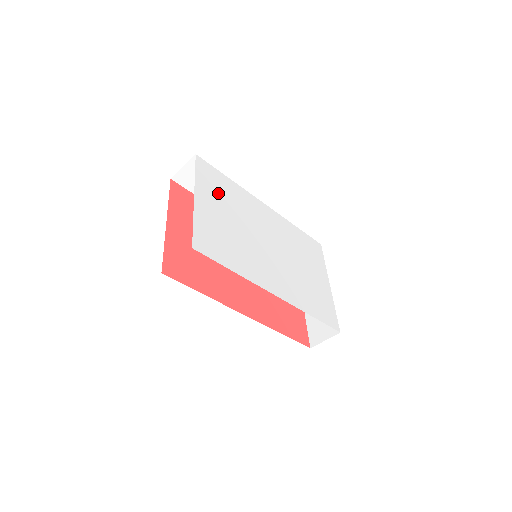
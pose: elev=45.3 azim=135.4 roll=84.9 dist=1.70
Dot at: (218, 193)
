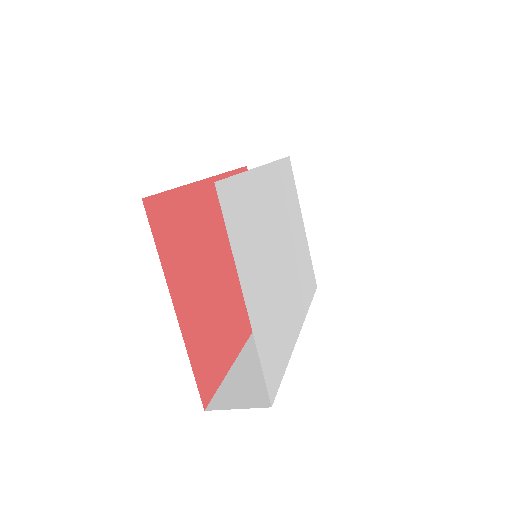
Dot at: (248, 239)
